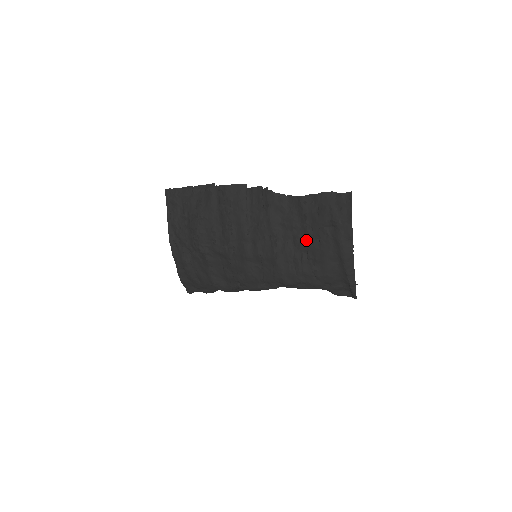
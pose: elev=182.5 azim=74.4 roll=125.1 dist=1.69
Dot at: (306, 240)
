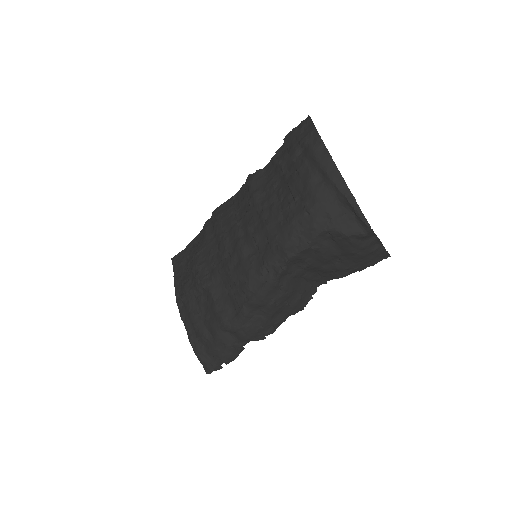
Dot at: (287, 185)
